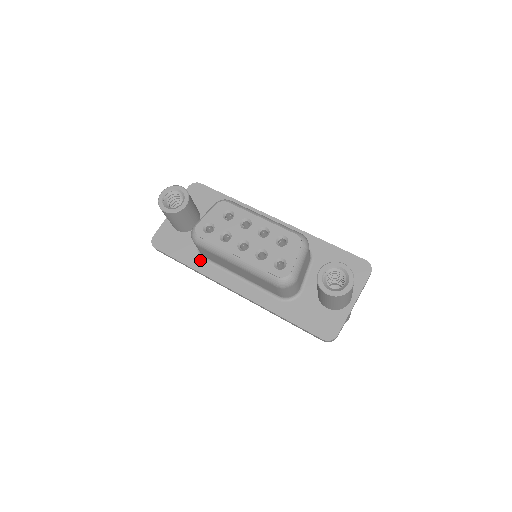
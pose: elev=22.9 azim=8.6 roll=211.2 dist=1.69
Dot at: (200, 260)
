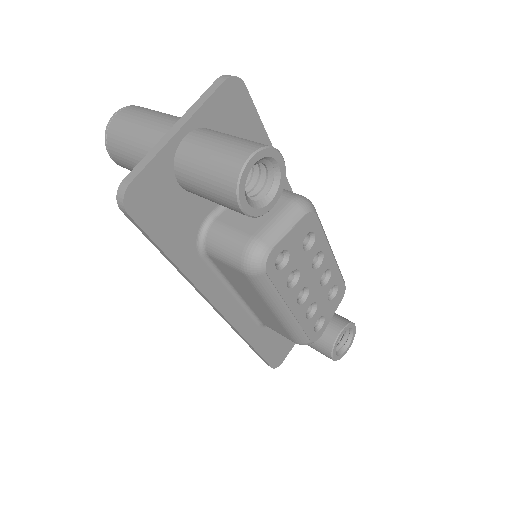
Dot at: (197, 257)
